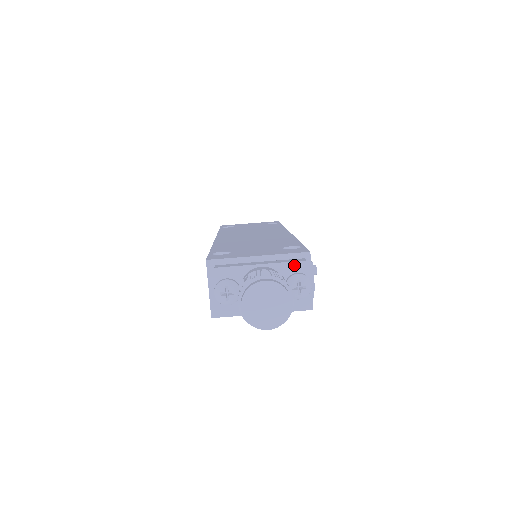
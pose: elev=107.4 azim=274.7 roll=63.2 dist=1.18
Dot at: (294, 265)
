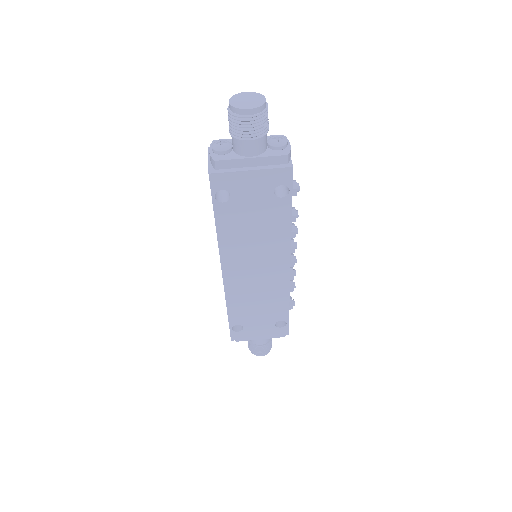
Dot at: occluded
